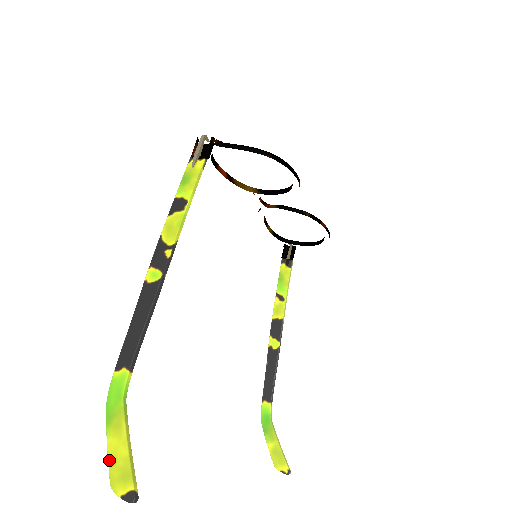
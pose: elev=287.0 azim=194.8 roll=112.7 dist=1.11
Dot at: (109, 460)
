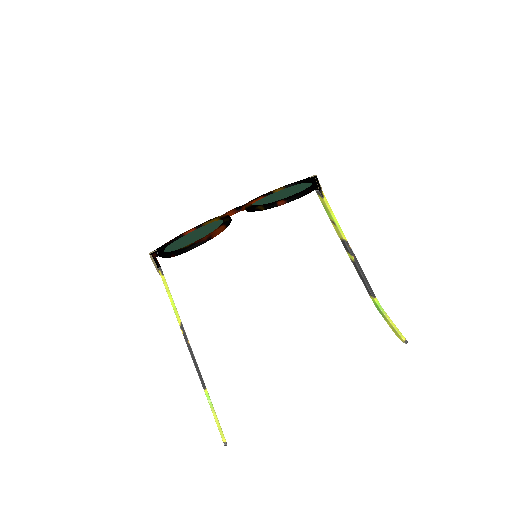
Dot at: occluded
